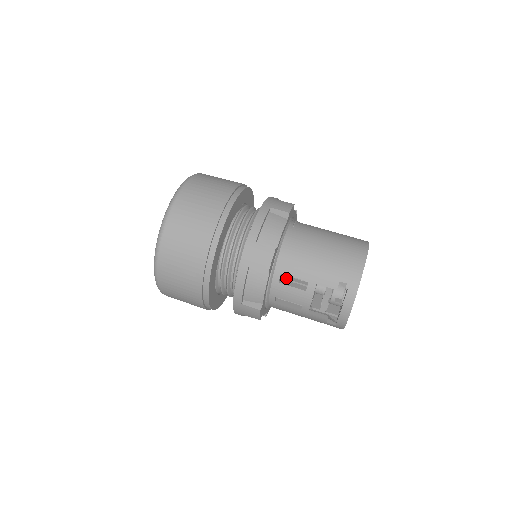
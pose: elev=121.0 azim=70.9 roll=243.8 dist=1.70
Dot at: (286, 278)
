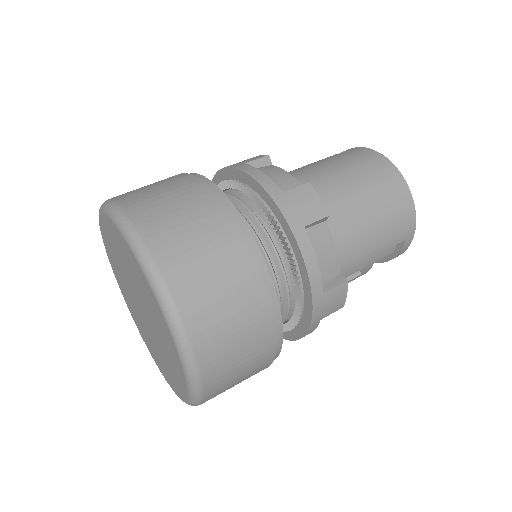
Dot at: occluded
